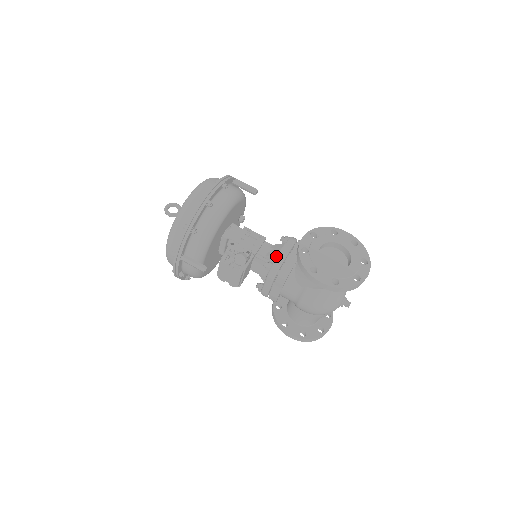
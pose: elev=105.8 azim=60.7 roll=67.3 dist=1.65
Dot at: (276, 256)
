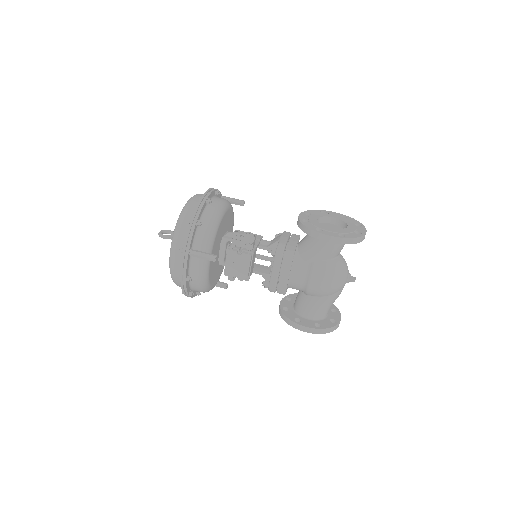
Dot at: (278, 242)
